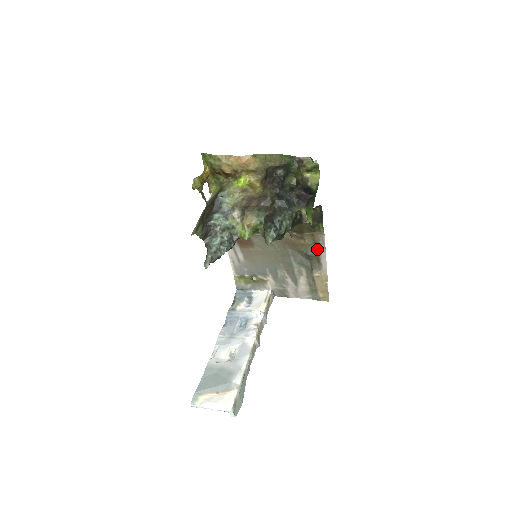
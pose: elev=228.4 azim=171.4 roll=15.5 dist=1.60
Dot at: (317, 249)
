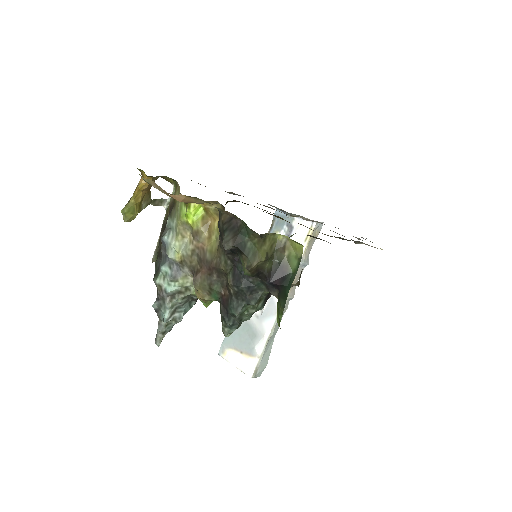
Dot at: occluded
